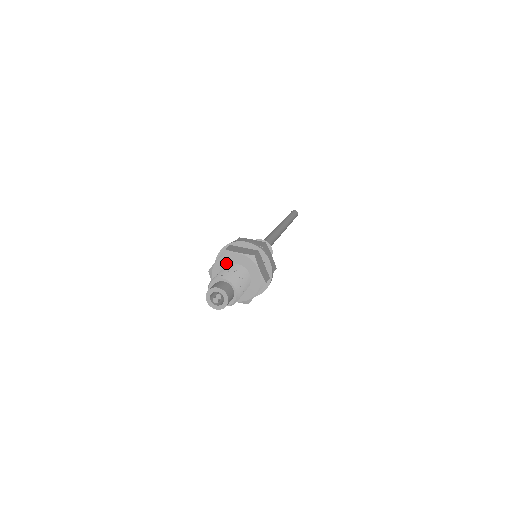
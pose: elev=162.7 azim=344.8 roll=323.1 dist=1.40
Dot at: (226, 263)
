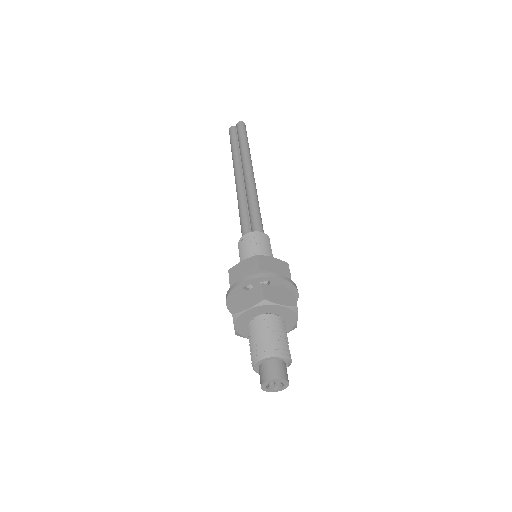
Dot at: (260, 312)
